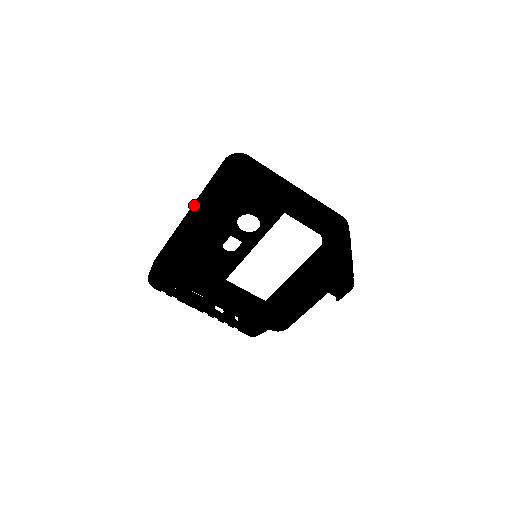
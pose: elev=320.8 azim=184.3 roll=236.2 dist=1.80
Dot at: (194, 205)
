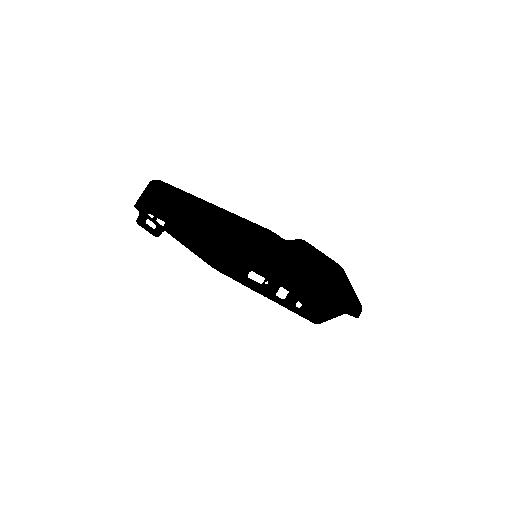
Dot at: occluded
